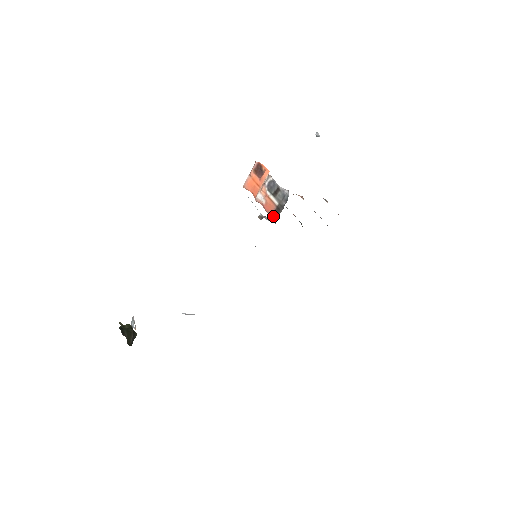
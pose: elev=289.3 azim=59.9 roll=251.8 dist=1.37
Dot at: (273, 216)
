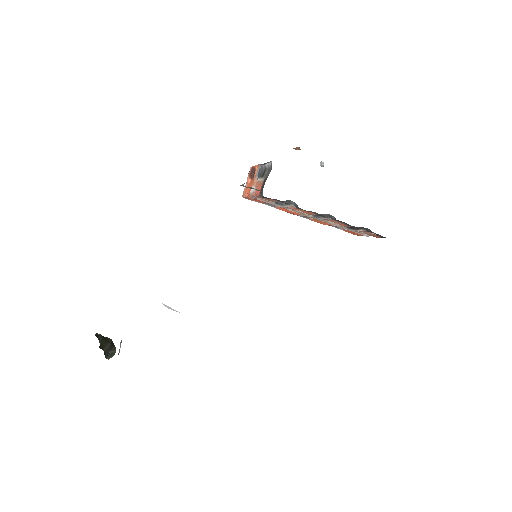
Dot at: (260, 191)
